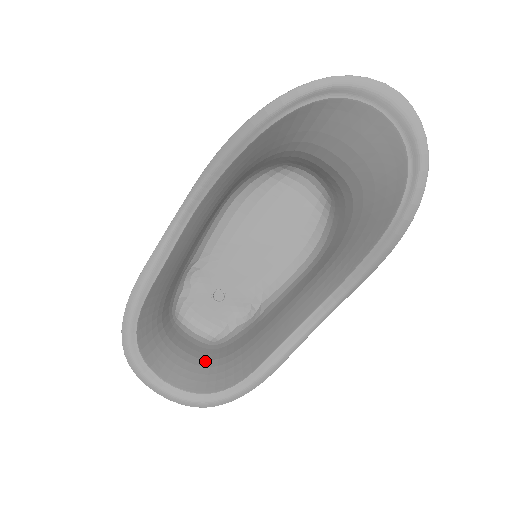
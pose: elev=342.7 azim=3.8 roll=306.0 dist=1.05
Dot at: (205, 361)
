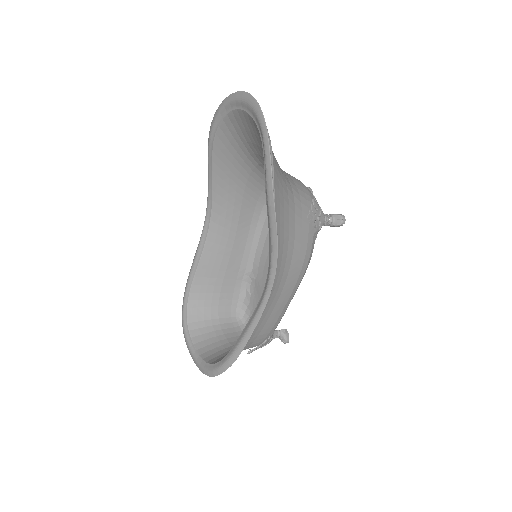
Dot at: occluded
